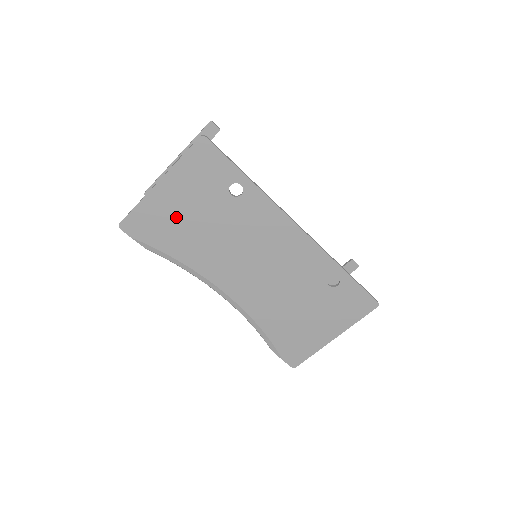
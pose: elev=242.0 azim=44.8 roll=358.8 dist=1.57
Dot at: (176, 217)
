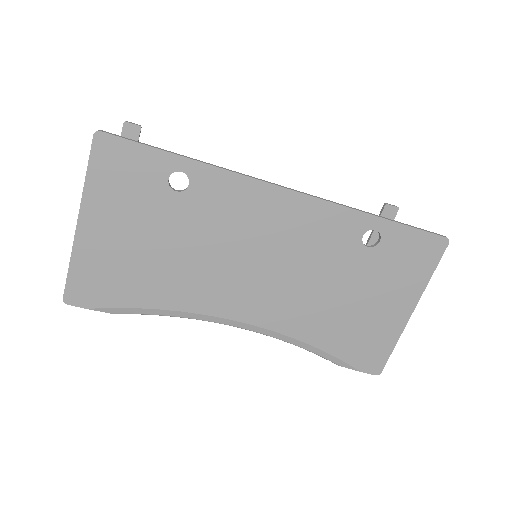
Dot at: (125, 256)
